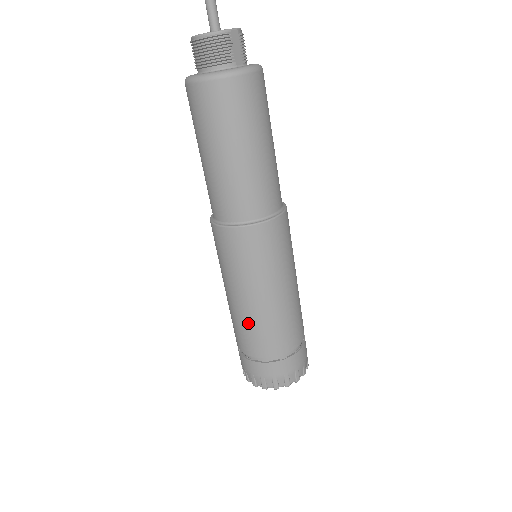
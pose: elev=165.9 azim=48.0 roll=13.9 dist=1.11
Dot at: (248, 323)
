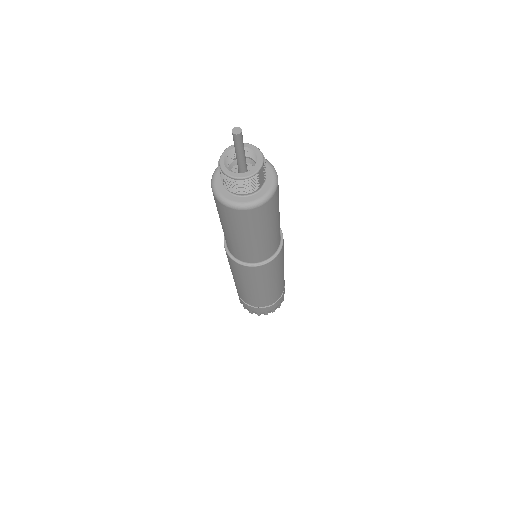
Dot at: (252, 296)
